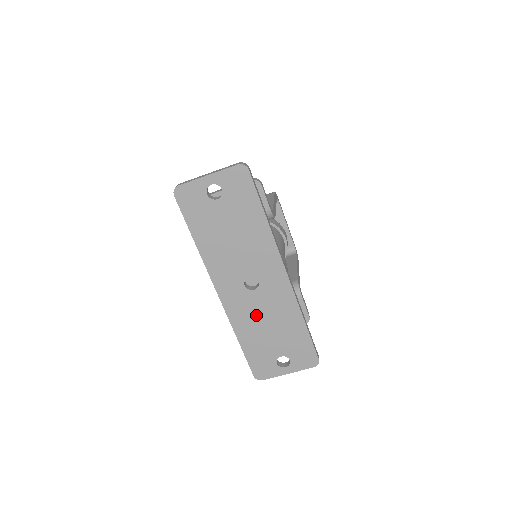
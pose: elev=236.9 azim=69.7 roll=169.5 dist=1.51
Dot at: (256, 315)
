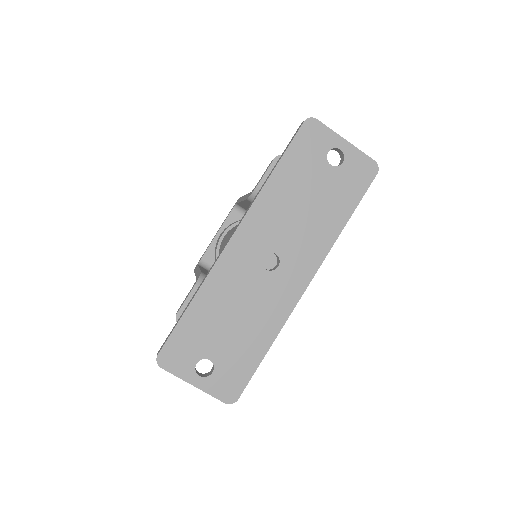
Dot at: (239, 294)
